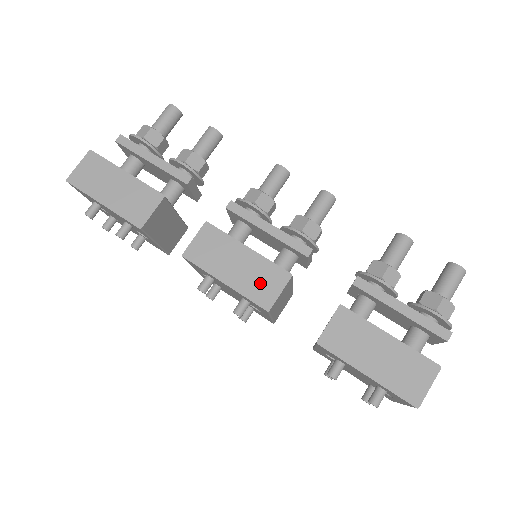
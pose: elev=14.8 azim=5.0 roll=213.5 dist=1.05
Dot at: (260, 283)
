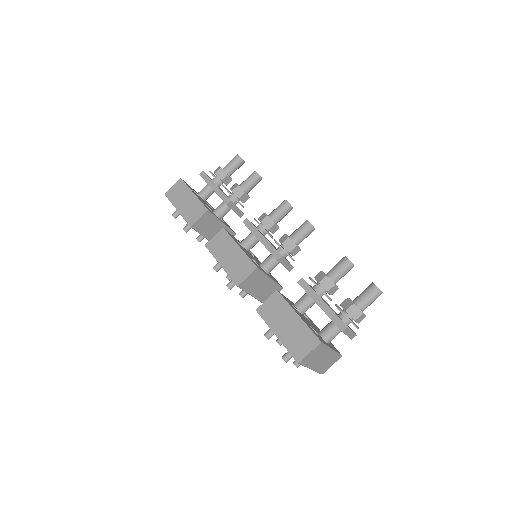
Dot at: (238, 269)
